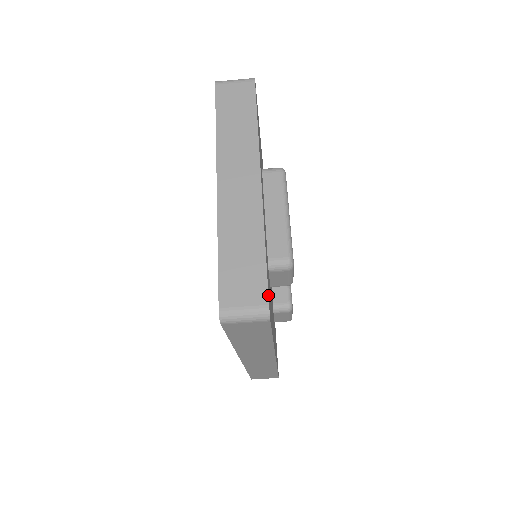
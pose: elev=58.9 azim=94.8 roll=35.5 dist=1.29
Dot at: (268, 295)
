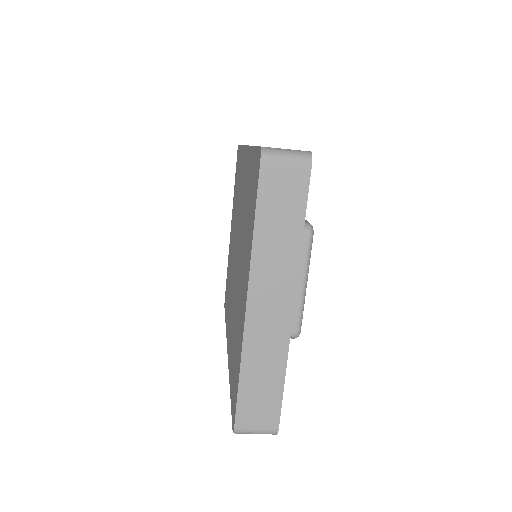
Dot at: (279, 422)
